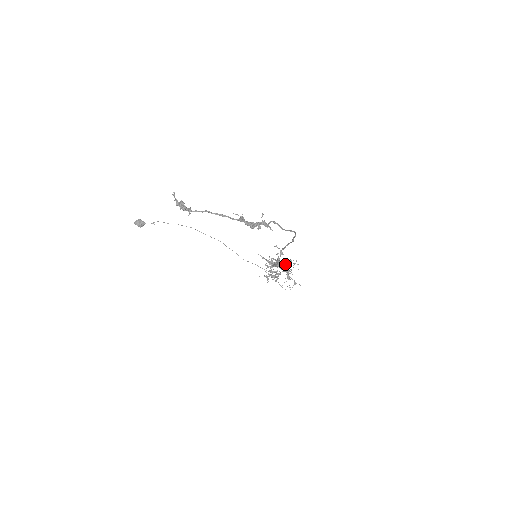
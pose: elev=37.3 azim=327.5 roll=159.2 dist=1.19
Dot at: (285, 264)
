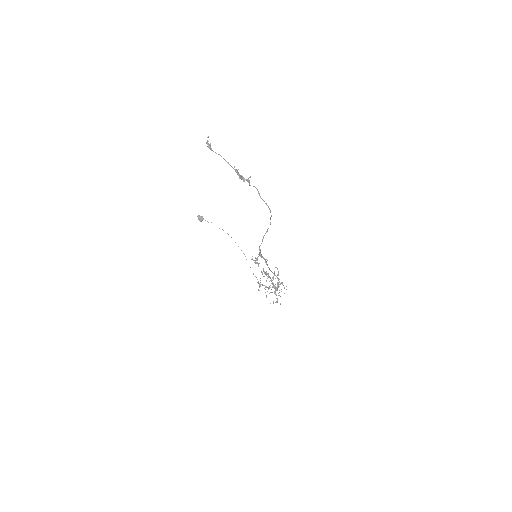
Dot at: occluded
